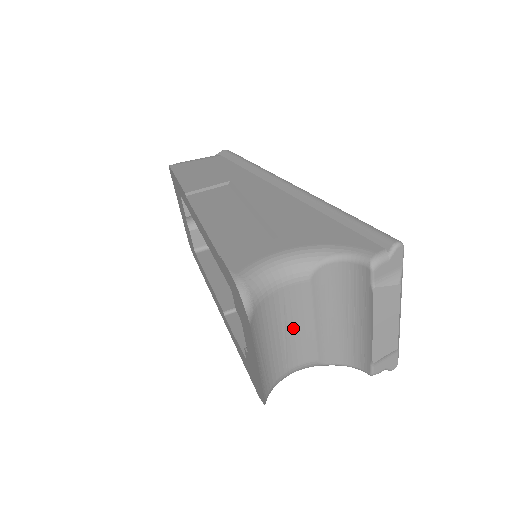
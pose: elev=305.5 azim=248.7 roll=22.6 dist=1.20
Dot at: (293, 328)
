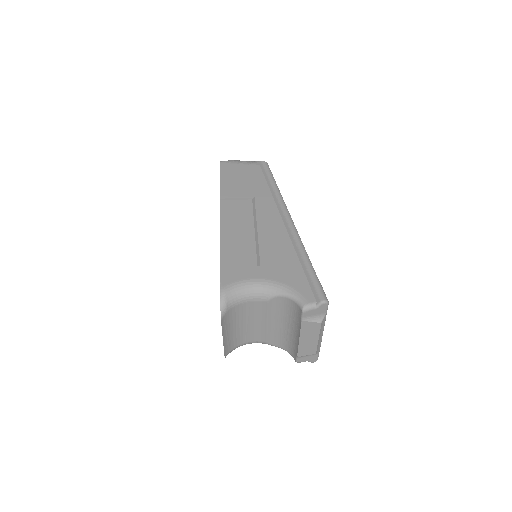
Dot at: (253, 322)
